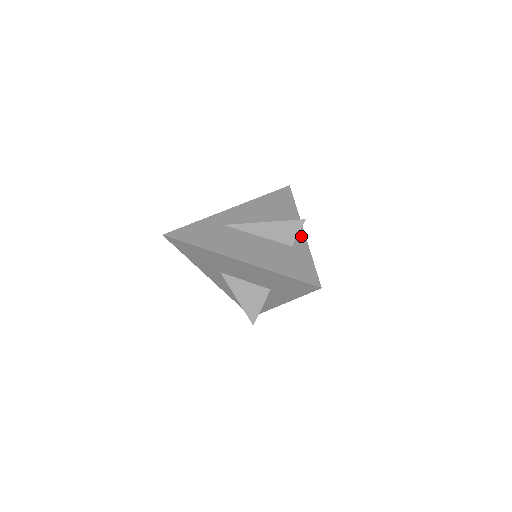
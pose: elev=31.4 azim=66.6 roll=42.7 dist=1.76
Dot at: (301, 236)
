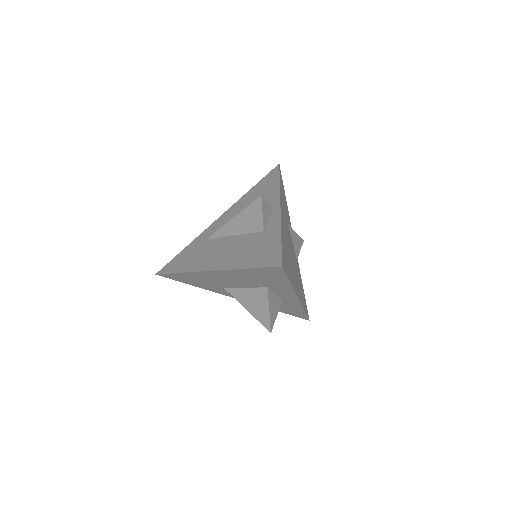
Dot at: (276, 215)
